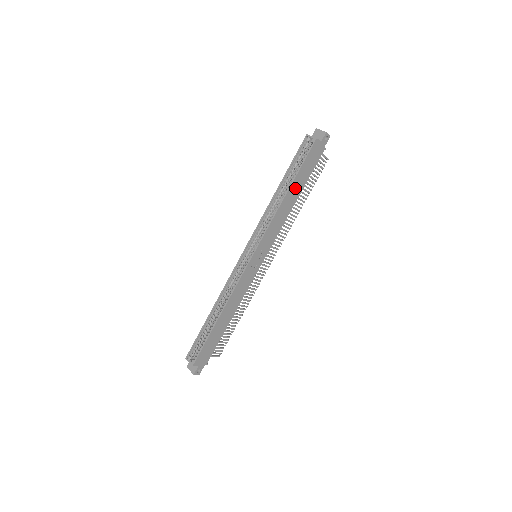
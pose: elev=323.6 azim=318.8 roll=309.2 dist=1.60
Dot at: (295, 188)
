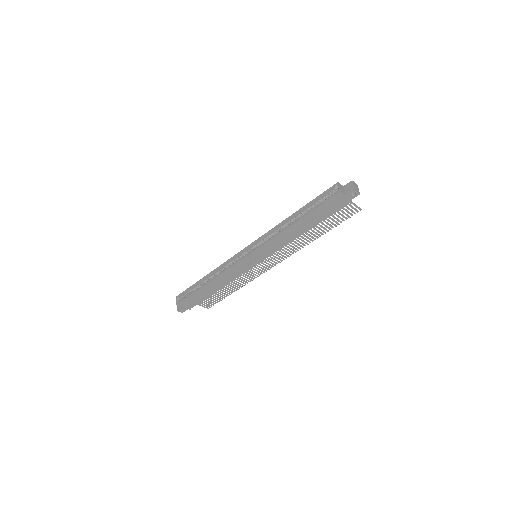
Dot at: (306, 222)
